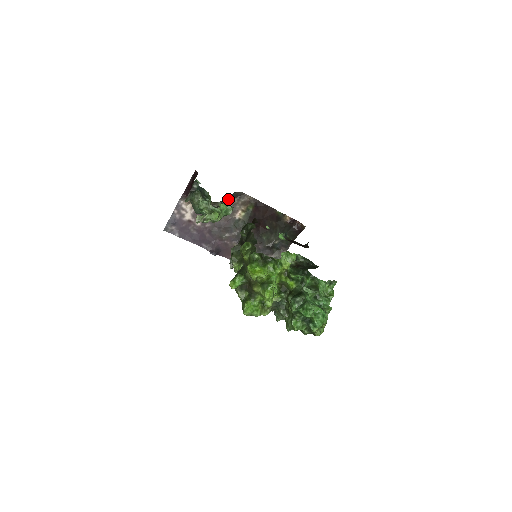
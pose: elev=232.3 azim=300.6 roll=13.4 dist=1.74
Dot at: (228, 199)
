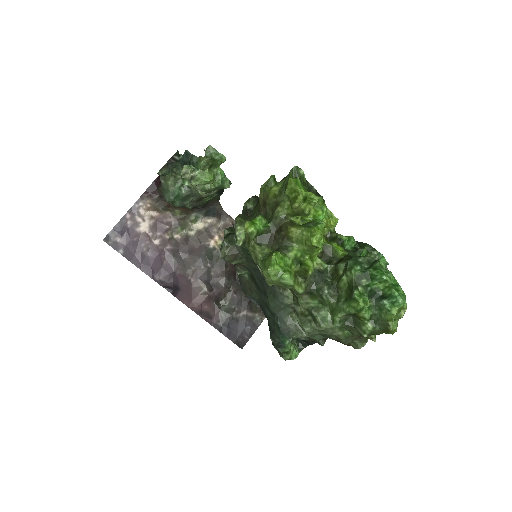
Dot at: (205, 213)
